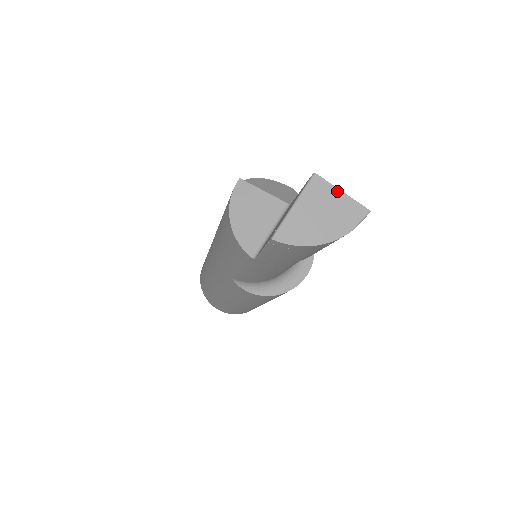
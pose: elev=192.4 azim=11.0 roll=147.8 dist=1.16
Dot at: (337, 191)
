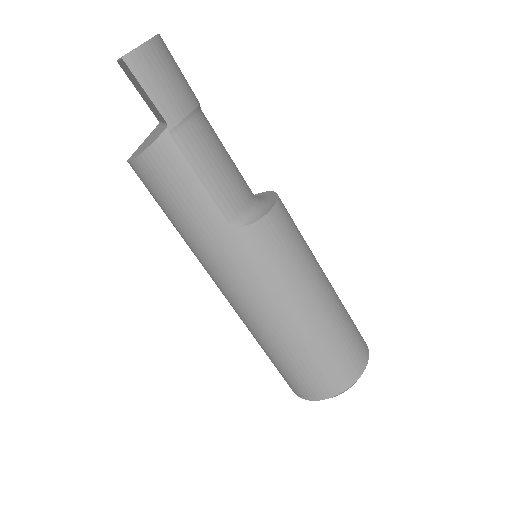
Dot at: occluded
